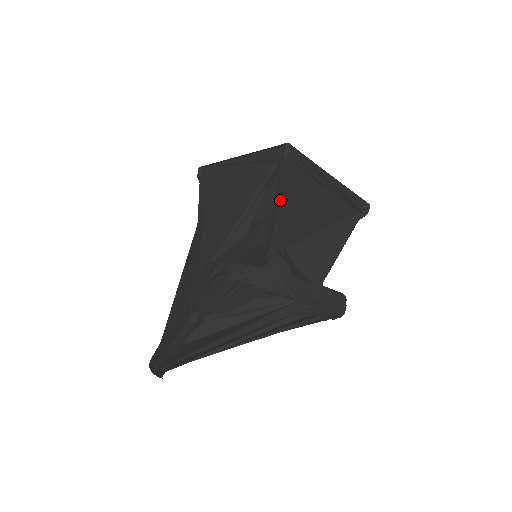
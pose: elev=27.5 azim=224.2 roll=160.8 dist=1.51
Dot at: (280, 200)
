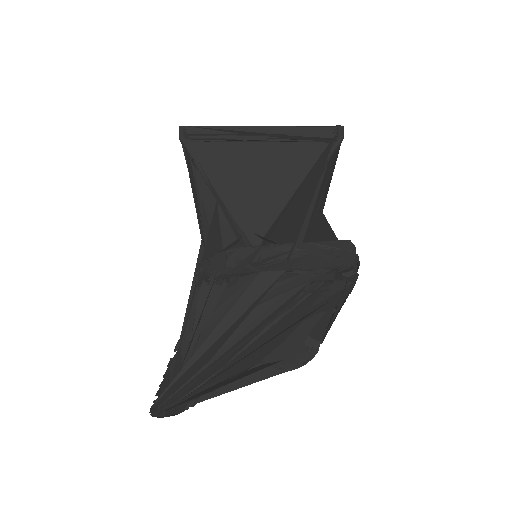
Dot at: (213, 183)
